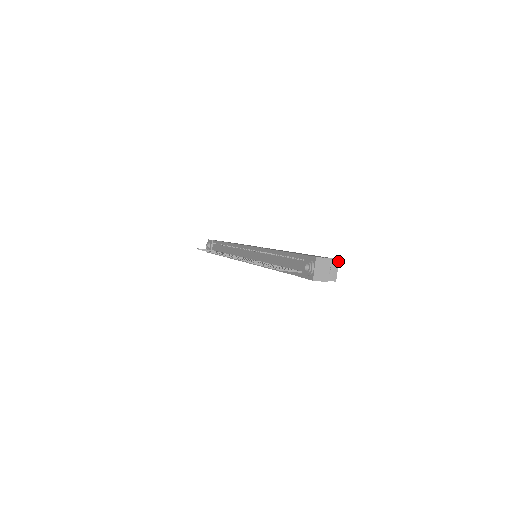
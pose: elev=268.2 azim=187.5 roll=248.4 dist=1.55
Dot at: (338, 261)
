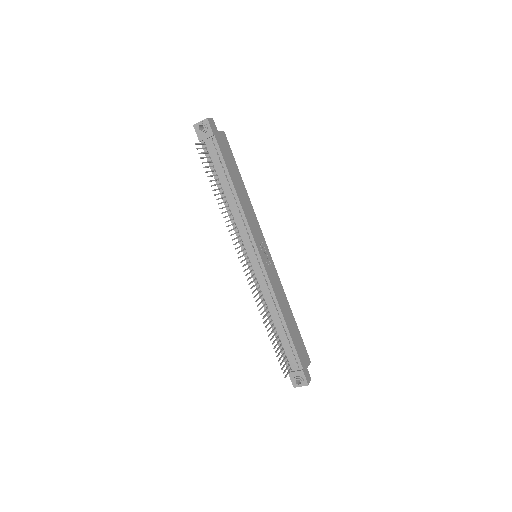
Dot at: (310, 362)
